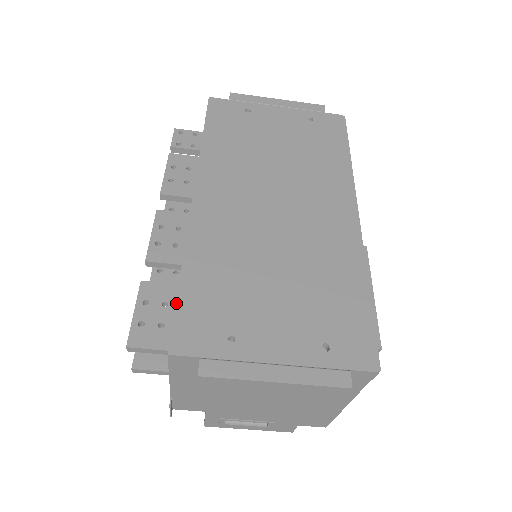
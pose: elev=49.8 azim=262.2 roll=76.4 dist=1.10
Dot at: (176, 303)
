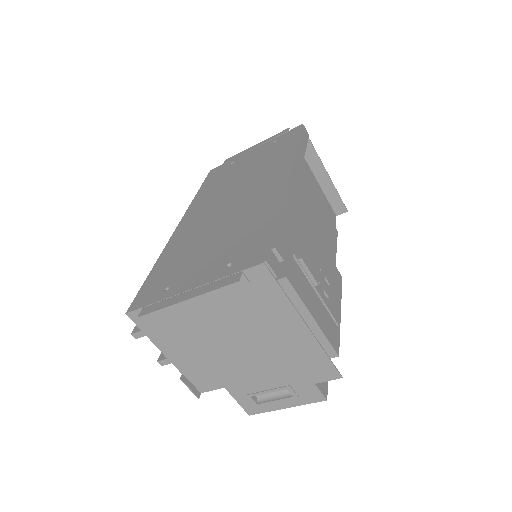
Dot at: (142, 285)
